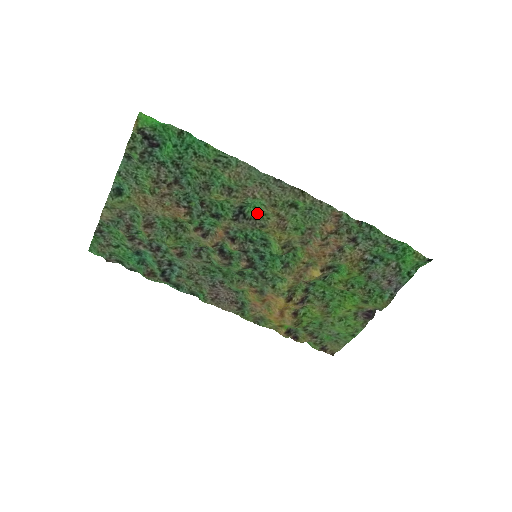
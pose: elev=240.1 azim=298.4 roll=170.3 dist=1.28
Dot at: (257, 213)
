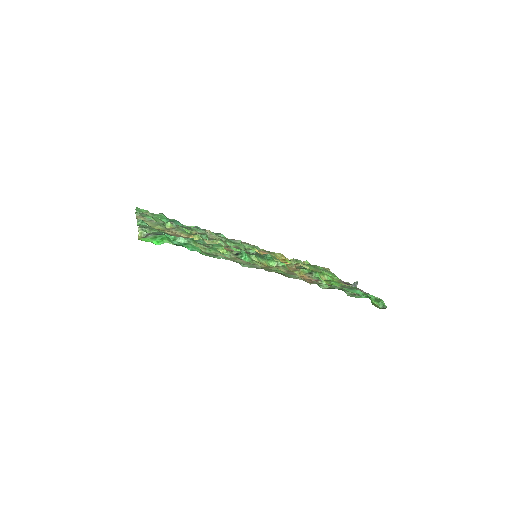
Dot at: (250, 258)
